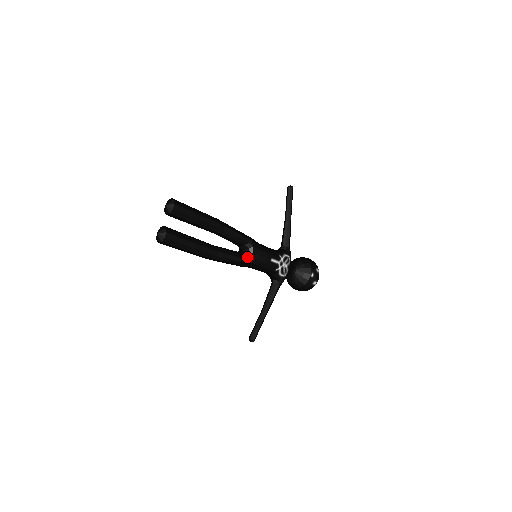
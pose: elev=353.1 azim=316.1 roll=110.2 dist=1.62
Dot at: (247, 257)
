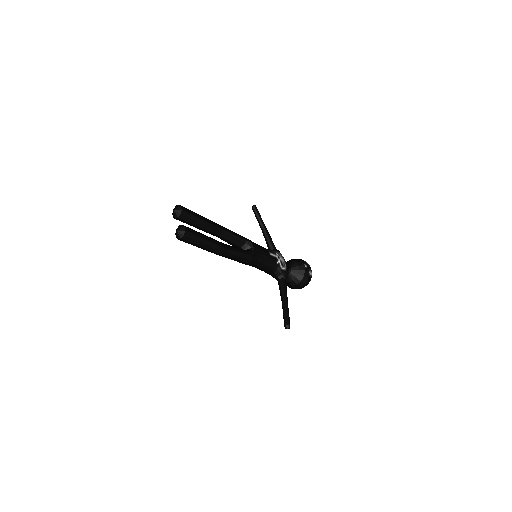
Dot at: (251, 251)
